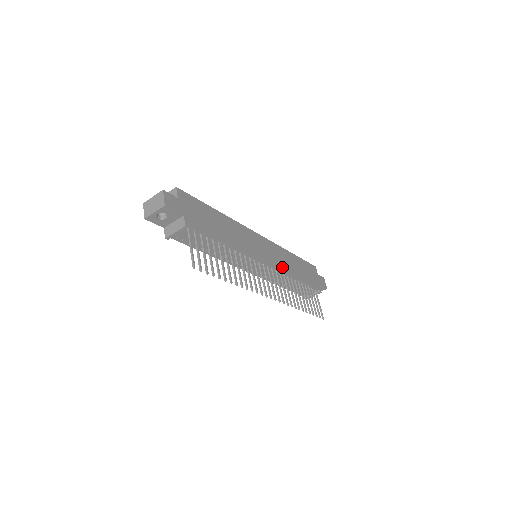
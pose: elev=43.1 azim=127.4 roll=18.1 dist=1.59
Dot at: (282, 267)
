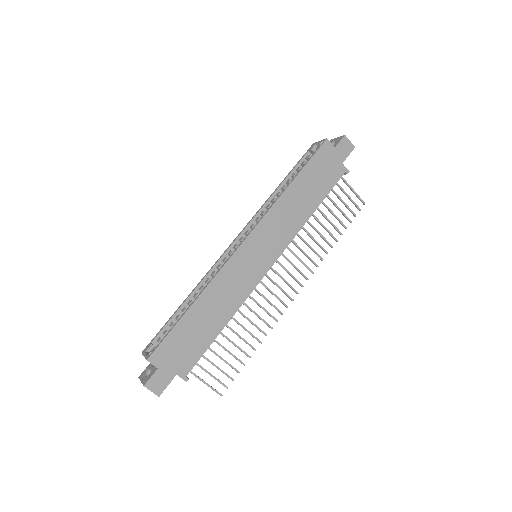
Dot at: (289, 235)
